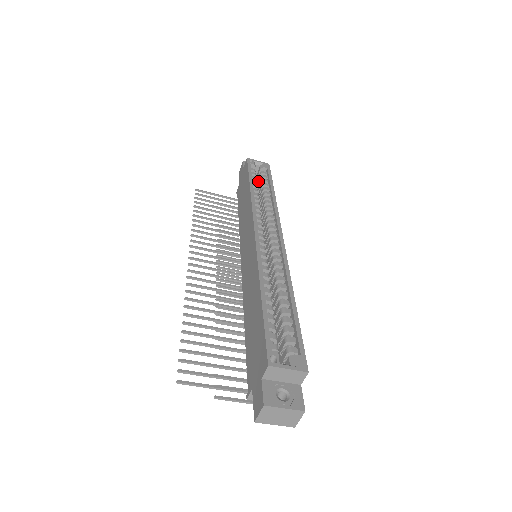
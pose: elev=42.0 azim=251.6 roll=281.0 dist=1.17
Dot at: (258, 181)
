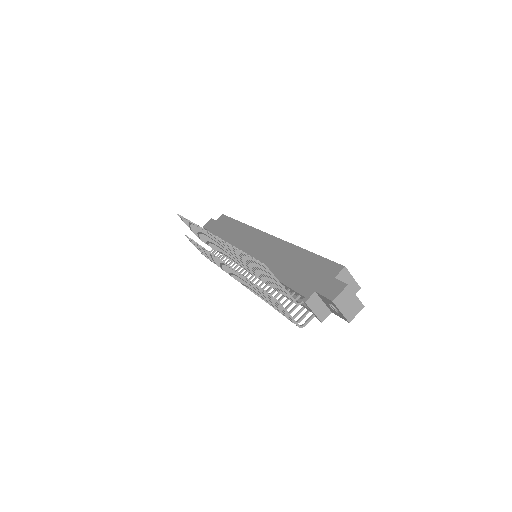
Dot at: occluded
